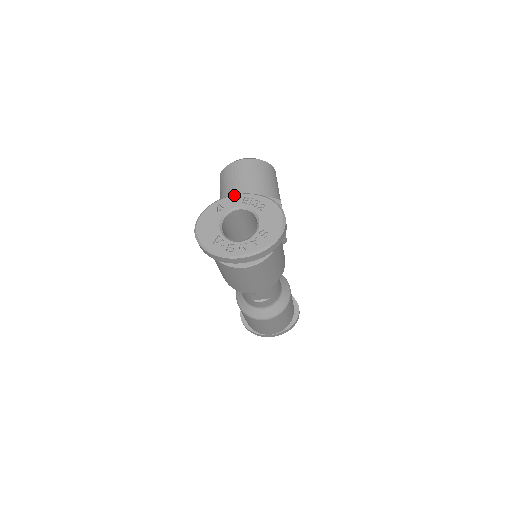
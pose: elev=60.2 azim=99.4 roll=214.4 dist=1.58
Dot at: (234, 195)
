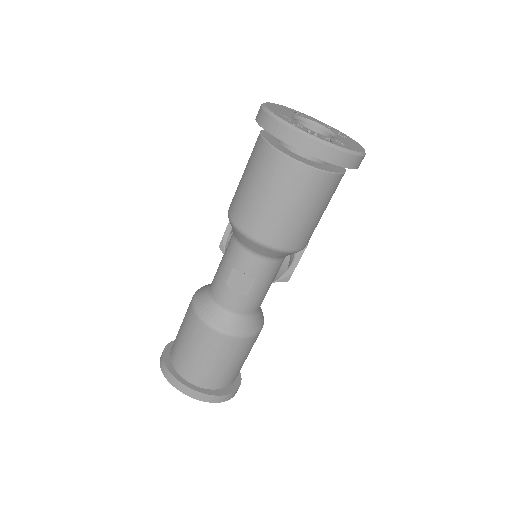
Dot at: occluded
